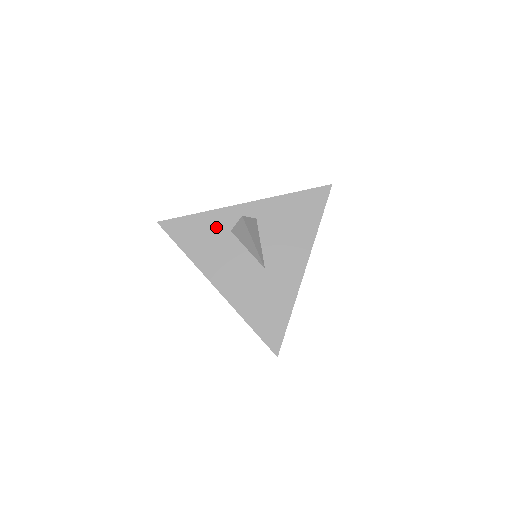
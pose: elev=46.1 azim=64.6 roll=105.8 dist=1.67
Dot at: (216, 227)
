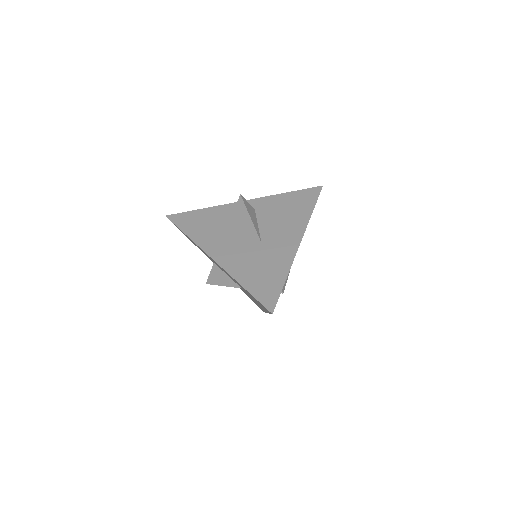
Dot at: (218, 217)
